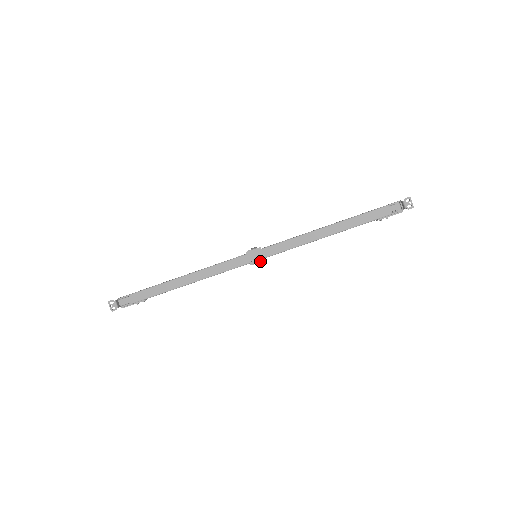
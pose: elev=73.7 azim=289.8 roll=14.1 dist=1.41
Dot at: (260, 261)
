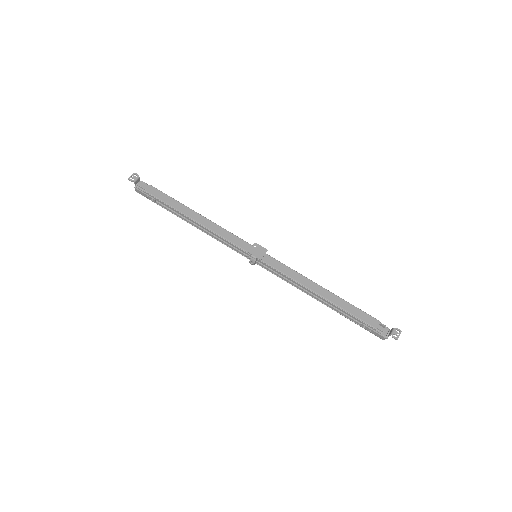
Dot at: (257, 256)
